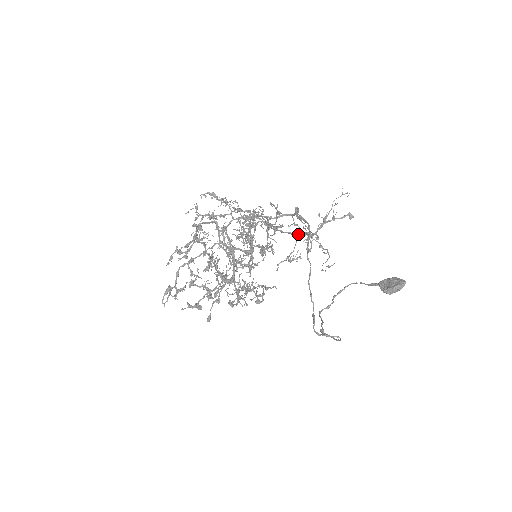
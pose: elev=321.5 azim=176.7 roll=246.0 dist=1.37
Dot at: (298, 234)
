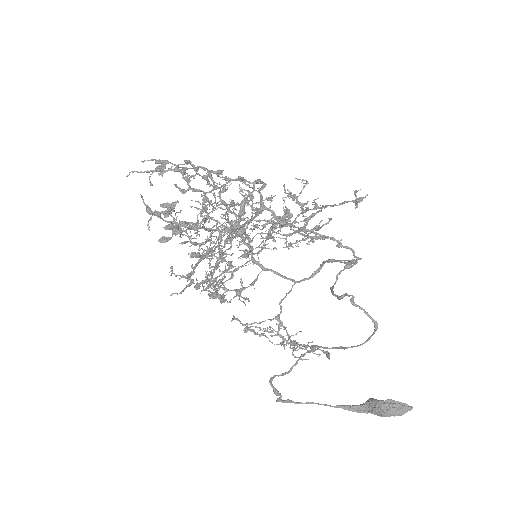
Dot at: (347, 246)
